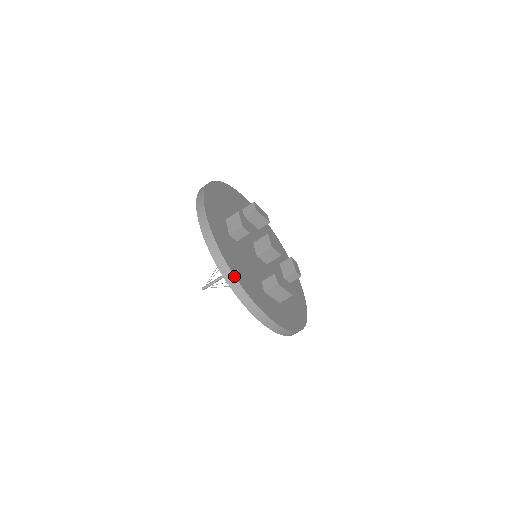
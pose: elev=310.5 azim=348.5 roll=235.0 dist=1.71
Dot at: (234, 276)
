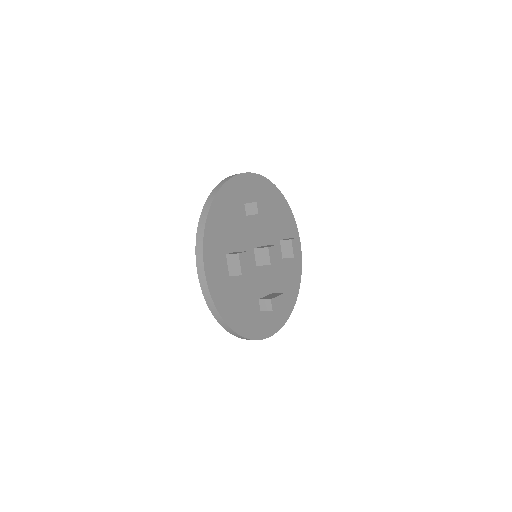
Dot at: (233, 330)
